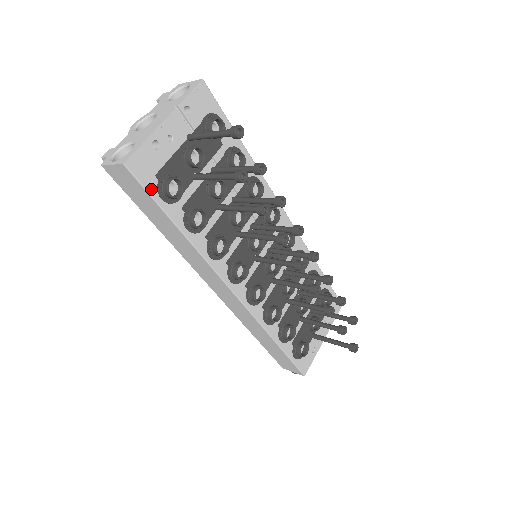
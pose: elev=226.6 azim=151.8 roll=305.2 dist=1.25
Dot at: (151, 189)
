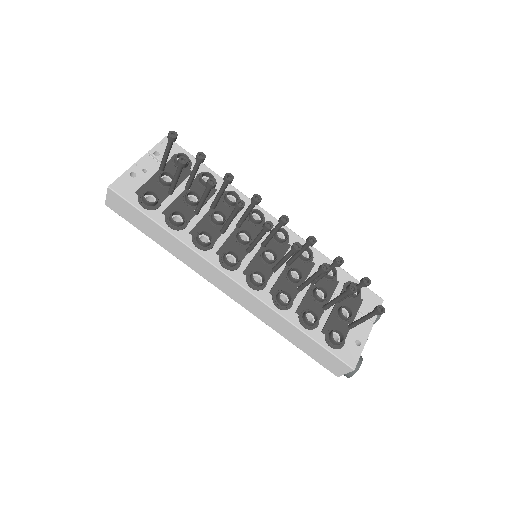
Dot at: (133, 201)
